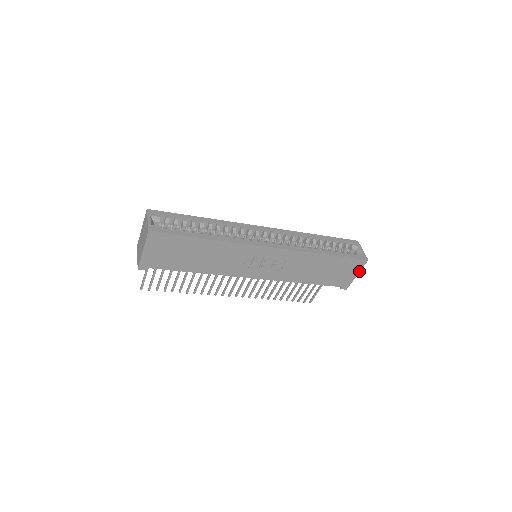
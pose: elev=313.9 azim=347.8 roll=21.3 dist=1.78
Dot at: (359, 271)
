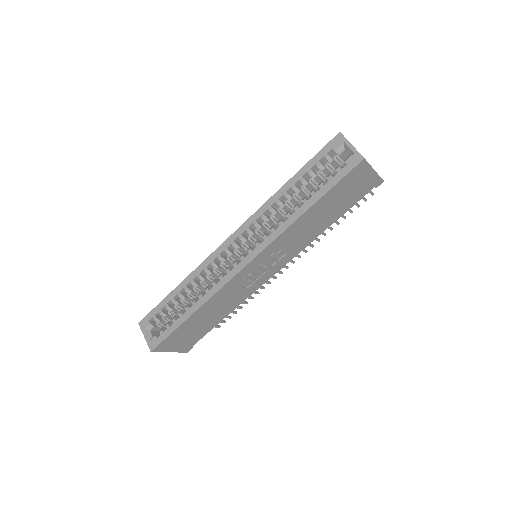
Dot at: (371, 168)
